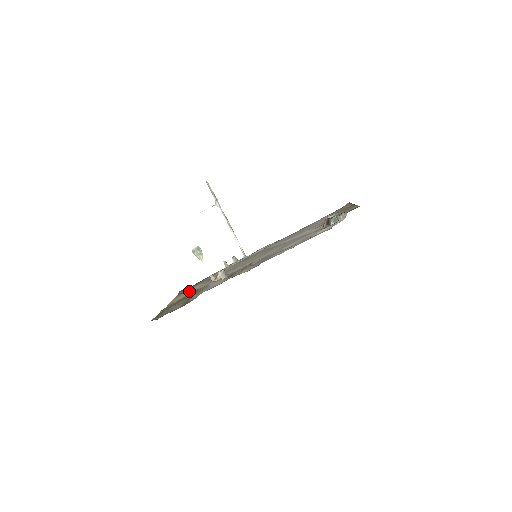
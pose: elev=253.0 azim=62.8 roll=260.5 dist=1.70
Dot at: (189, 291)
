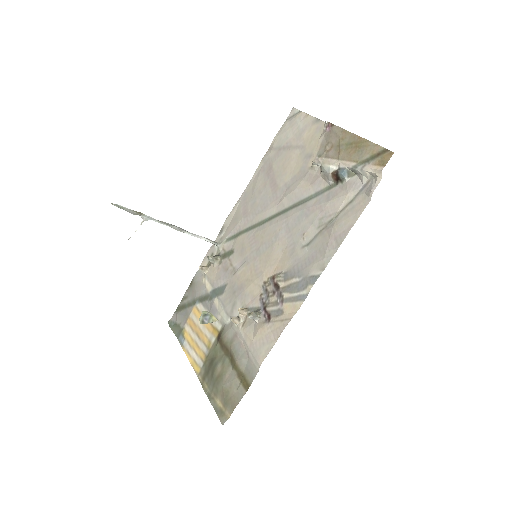
Dot at: (196, 332)
